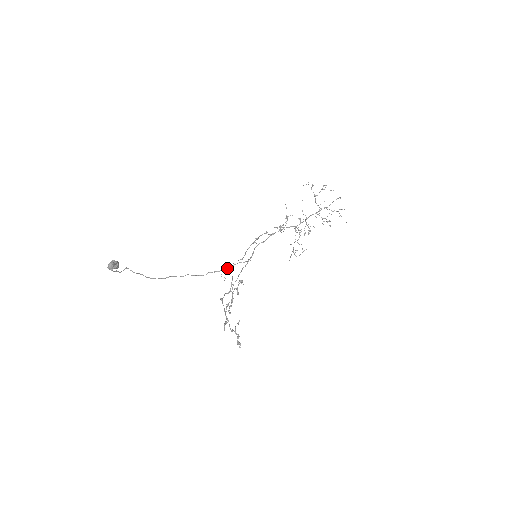
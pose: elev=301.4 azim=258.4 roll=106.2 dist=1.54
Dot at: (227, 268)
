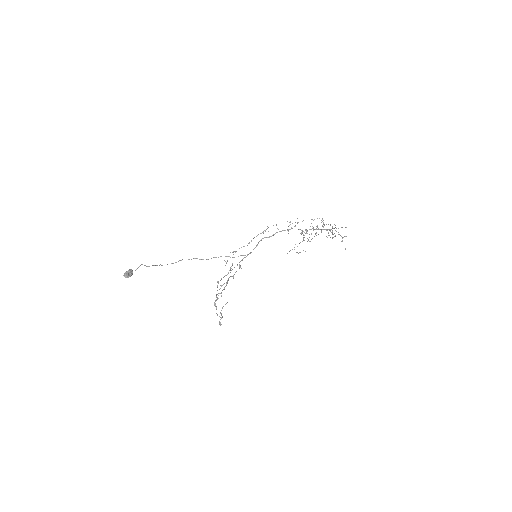
Dot at: occluded
